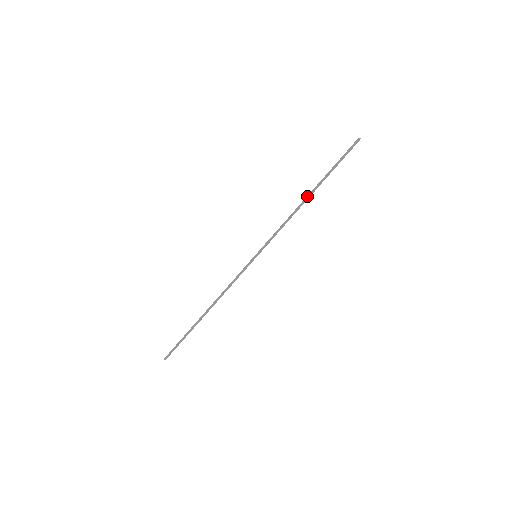
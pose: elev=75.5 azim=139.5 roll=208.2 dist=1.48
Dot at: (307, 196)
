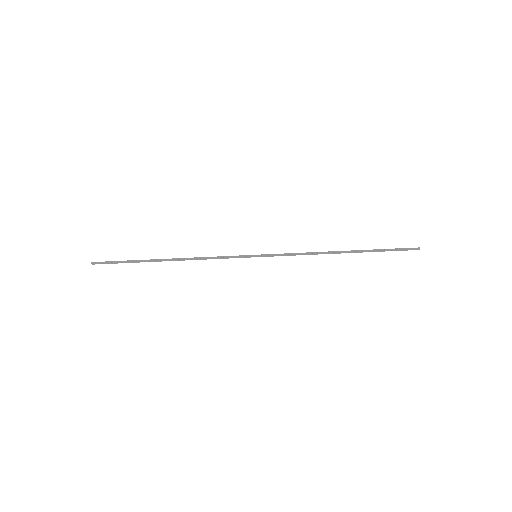
Dot at: (341, 251)
